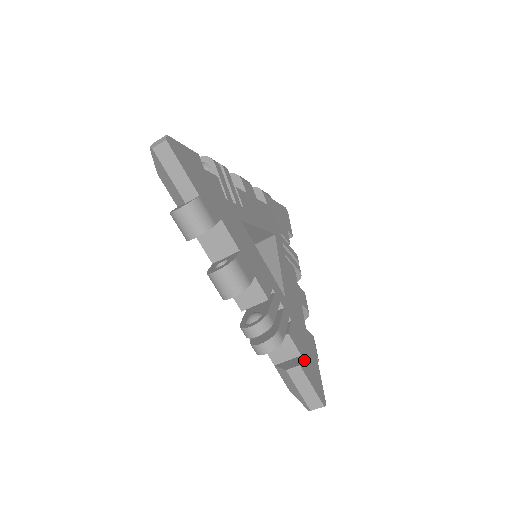
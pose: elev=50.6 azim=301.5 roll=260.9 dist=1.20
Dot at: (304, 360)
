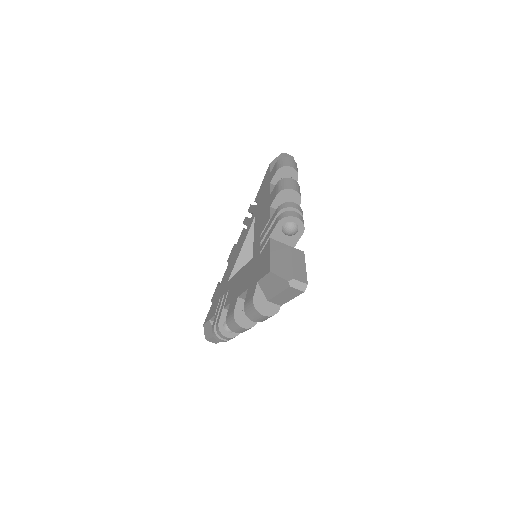
Dot at: occluded
